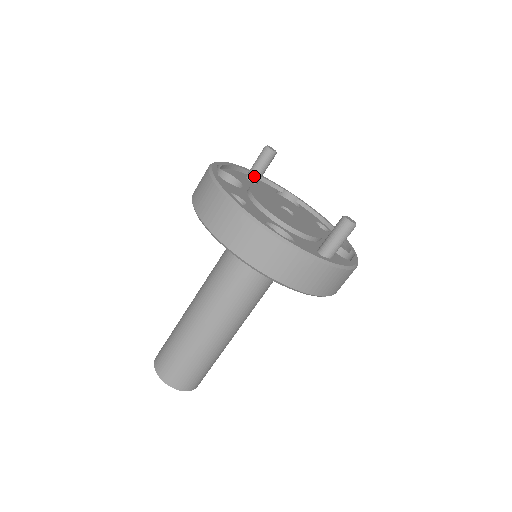
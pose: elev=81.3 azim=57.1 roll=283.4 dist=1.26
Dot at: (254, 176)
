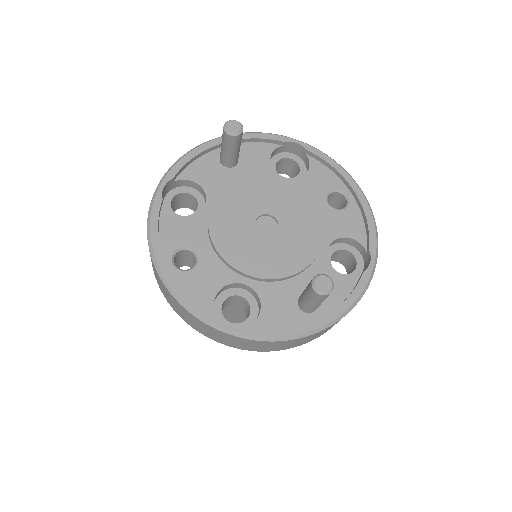
Dot at: (226, 162)
